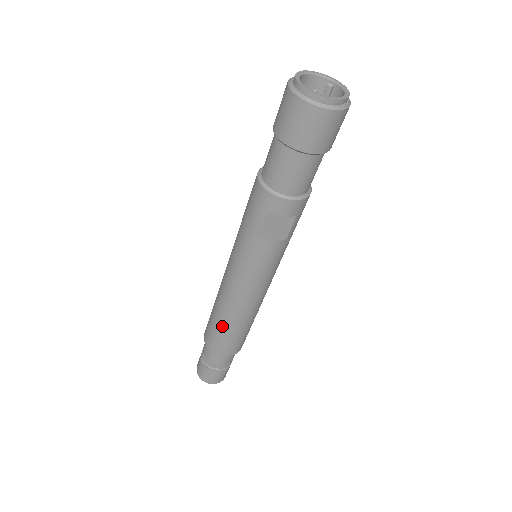
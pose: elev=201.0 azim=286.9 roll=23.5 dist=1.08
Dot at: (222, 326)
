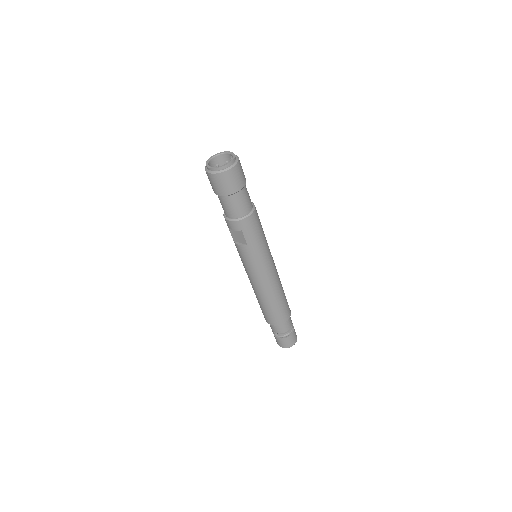
Dot at: (258, 301)
